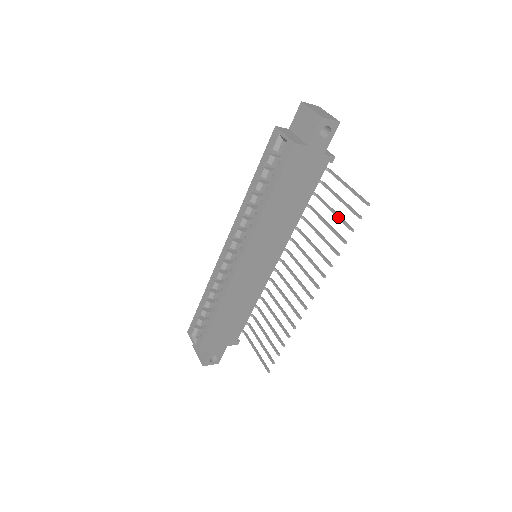
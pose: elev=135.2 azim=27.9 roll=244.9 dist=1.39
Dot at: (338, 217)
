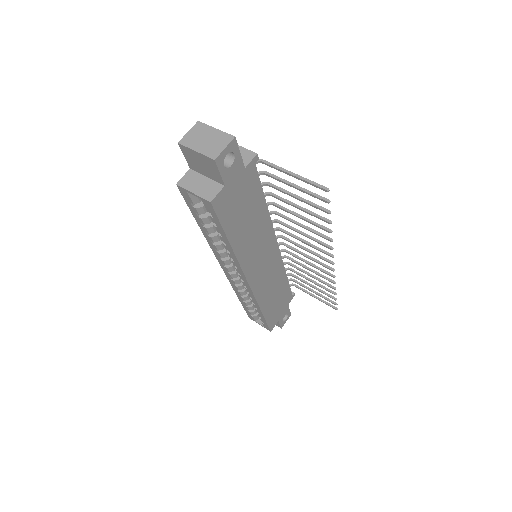
Dot at: occluded
